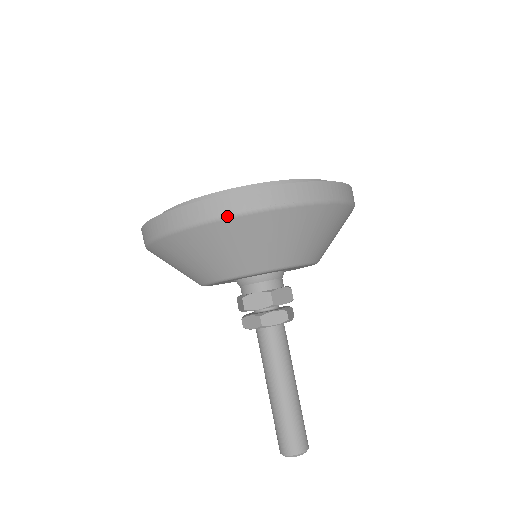
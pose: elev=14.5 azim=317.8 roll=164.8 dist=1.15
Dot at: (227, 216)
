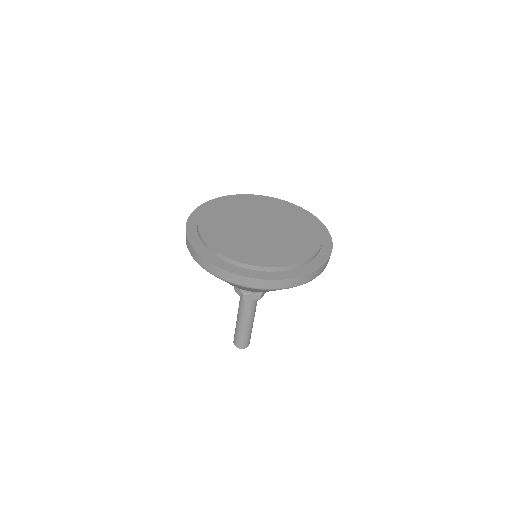
Dot at: (311, 280)
